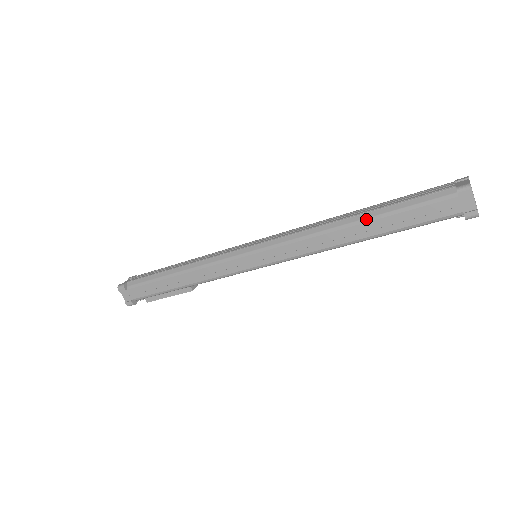
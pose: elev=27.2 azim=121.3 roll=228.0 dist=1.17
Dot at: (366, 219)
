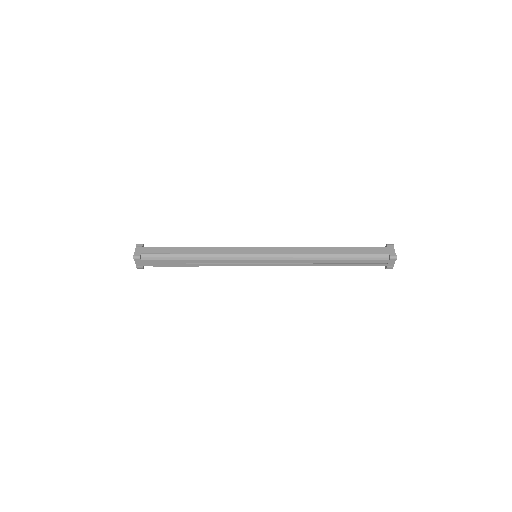
Dot at: (338, 258)
